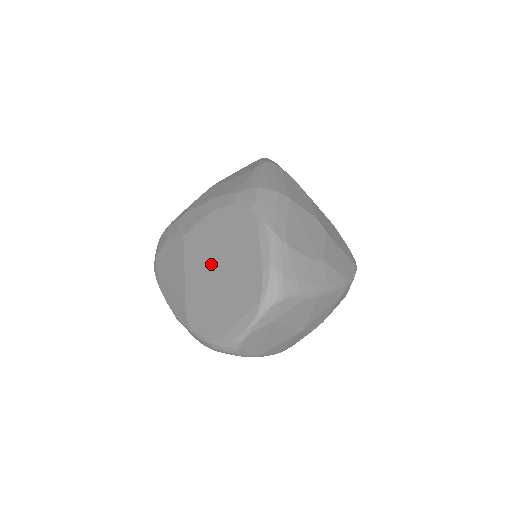
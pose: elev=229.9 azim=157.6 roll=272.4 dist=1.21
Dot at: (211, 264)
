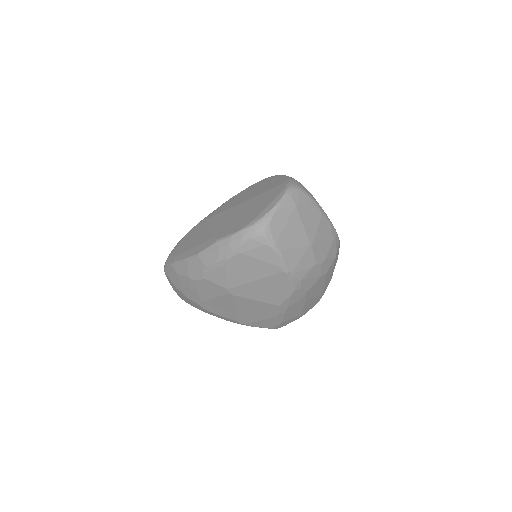
Dot at: (236, 207)
